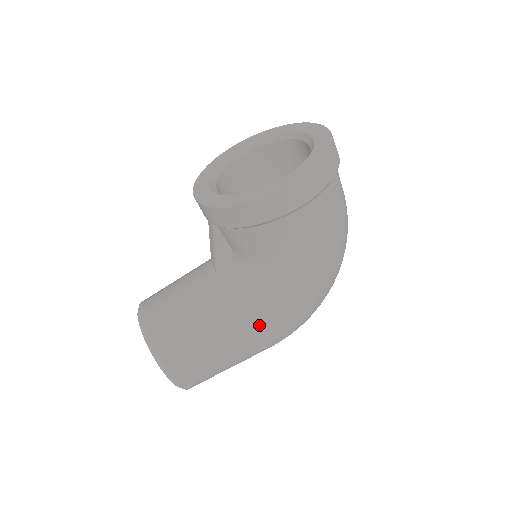
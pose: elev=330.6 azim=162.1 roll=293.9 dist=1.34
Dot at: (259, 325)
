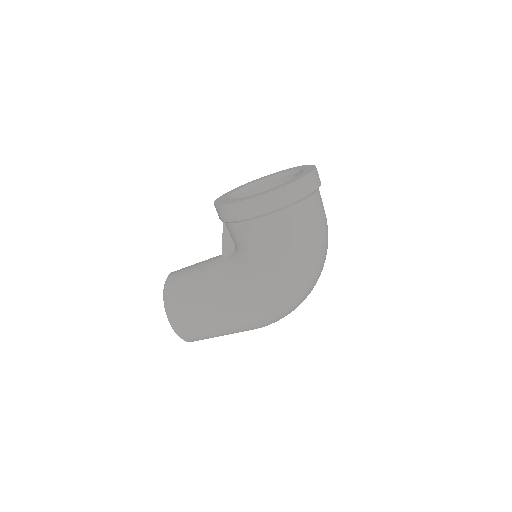
Dot at: (236, 302)
